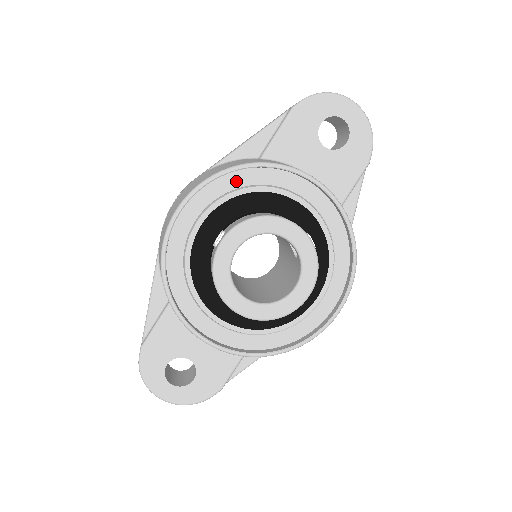
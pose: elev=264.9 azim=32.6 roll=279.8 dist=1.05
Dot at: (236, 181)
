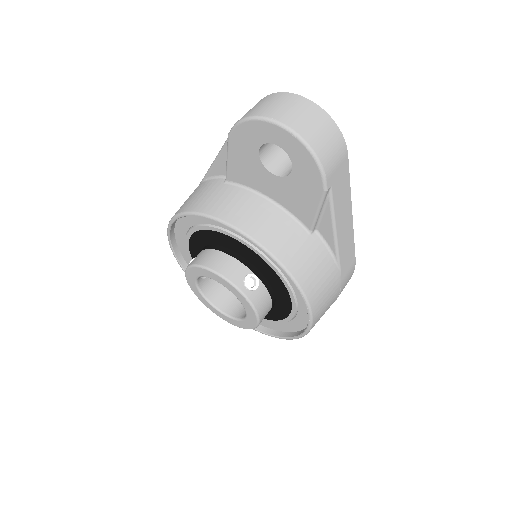
Dot at: (193, 219)
